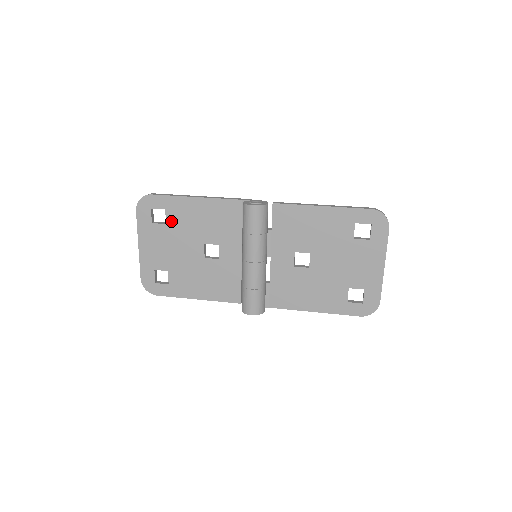
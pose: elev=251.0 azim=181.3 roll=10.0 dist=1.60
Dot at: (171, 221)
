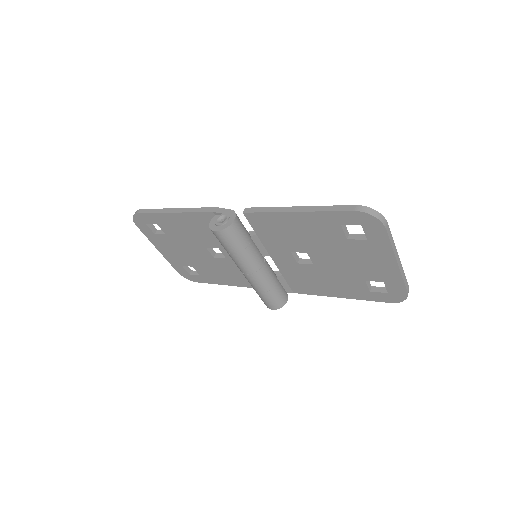
Dot at: (167, 232)
